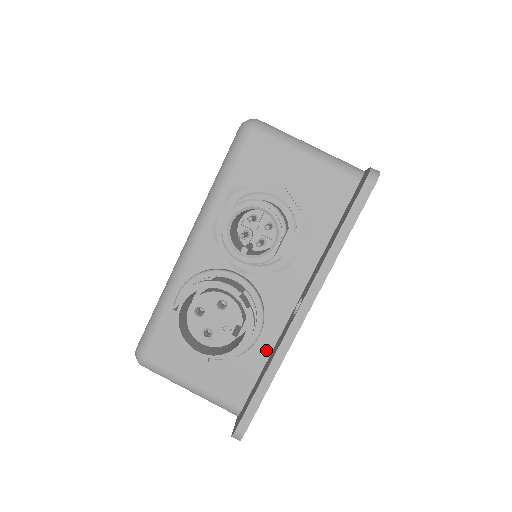
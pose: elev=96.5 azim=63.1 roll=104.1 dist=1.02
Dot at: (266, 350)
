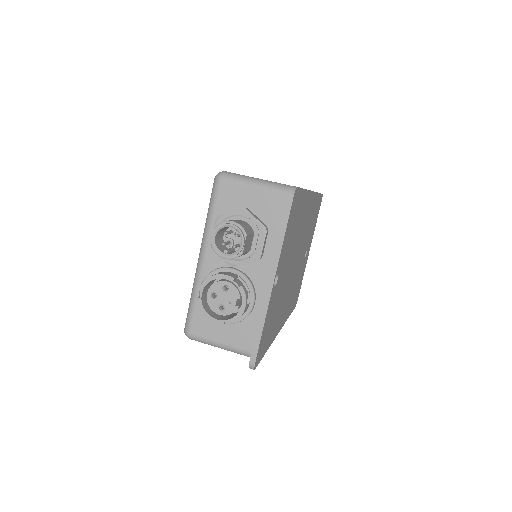
Dot at: occluded
